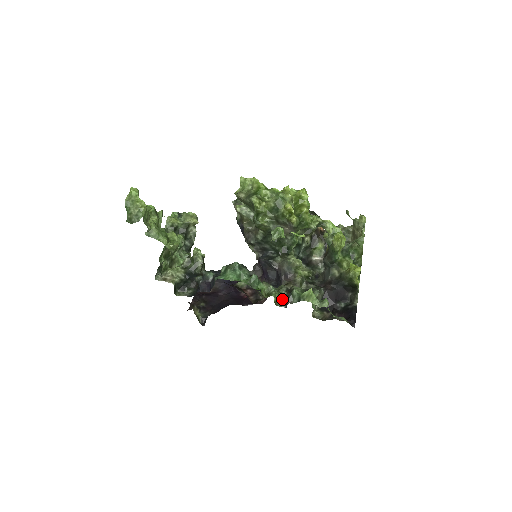
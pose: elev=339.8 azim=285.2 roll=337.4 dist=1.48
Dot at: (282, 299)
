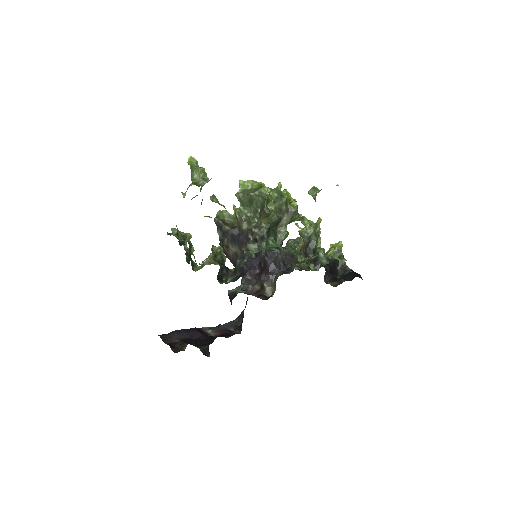
Dot at: (312, 265)
